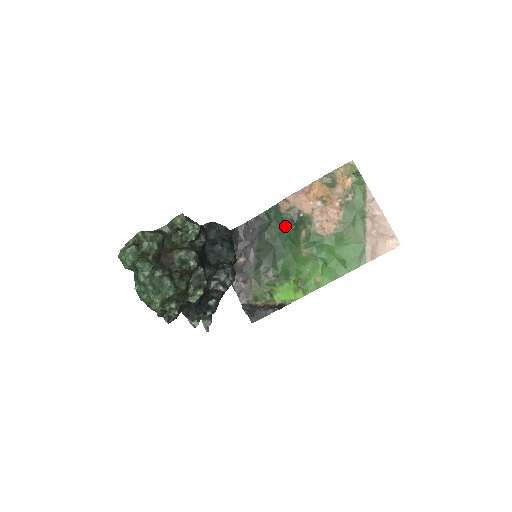
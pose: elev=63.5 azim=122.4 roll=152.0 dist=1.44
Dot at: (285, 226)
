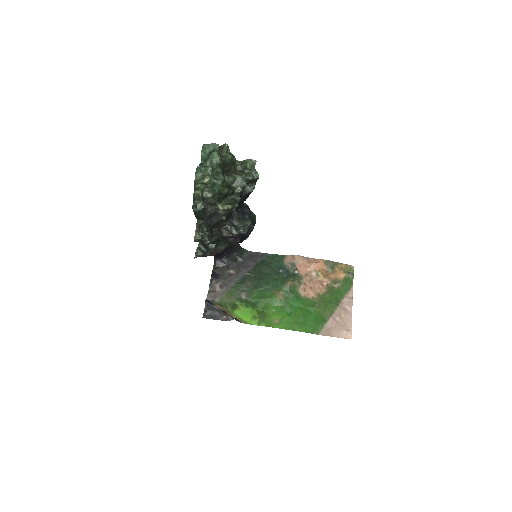
Dot at: (280, 272)
